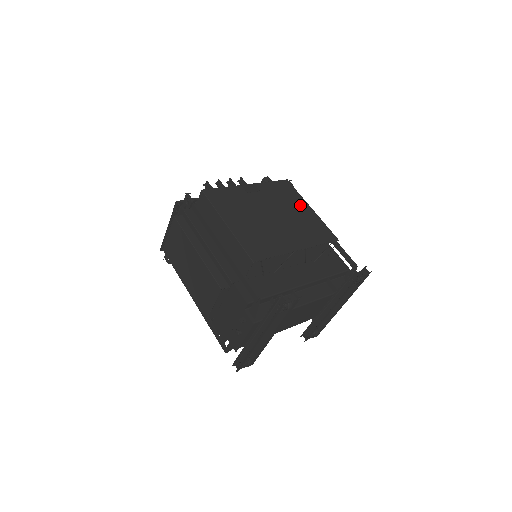
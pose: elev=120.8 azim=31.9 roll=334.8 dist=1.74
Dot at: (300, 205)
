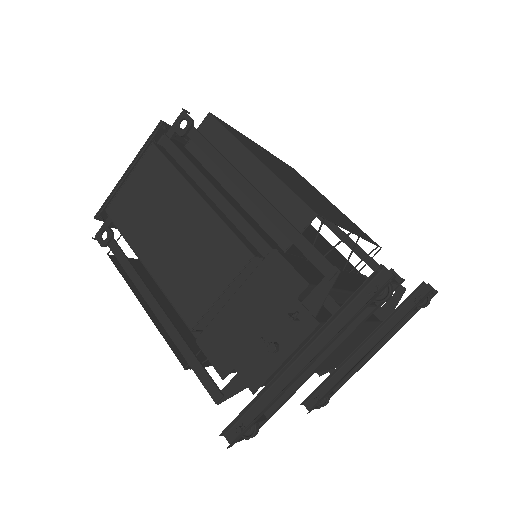
Dot at: (323, 196)
